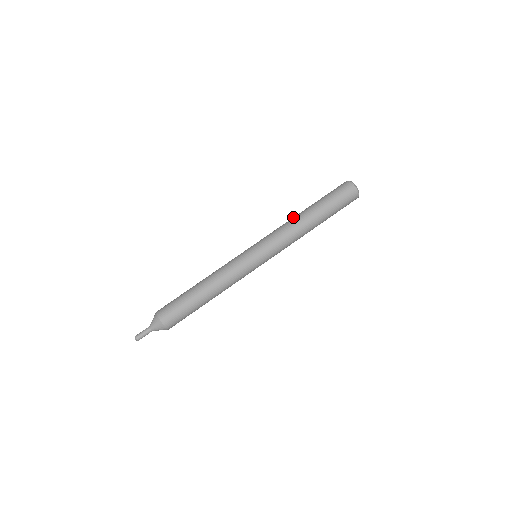
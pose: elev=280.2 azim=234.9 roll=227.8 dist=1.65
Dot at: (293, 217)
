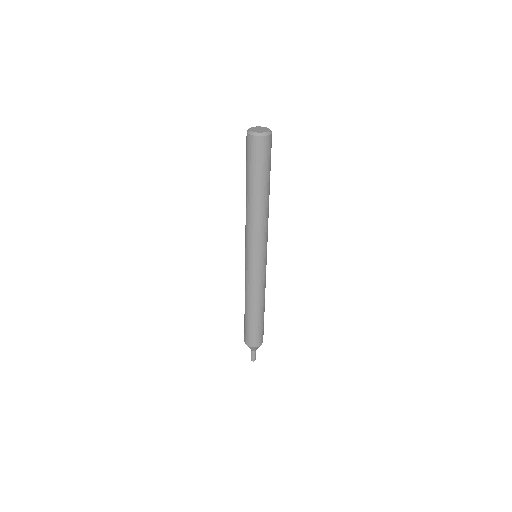
Dot at: (246, 209)
